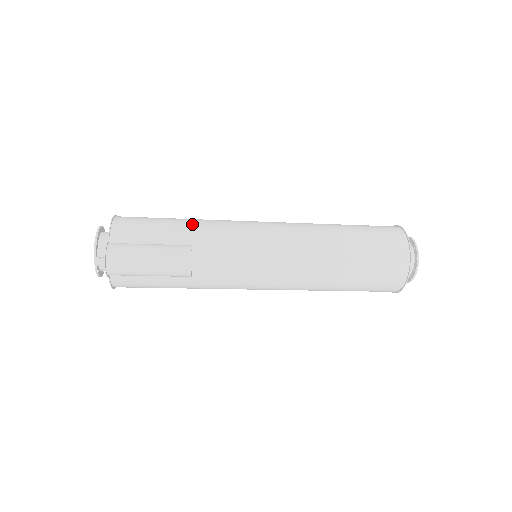
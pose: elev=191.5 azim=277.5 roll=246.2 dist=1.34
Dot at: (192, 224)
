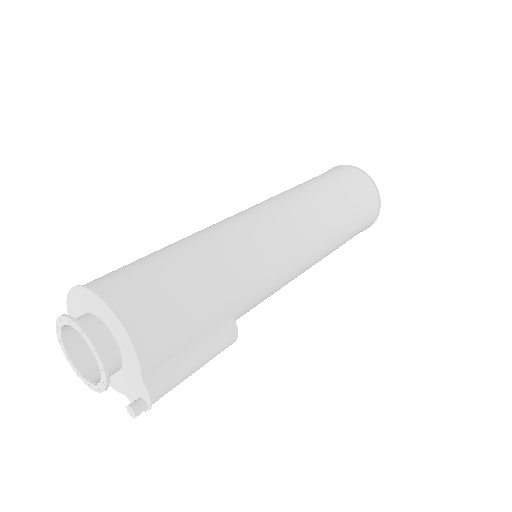
Dot at: (227, 284)
